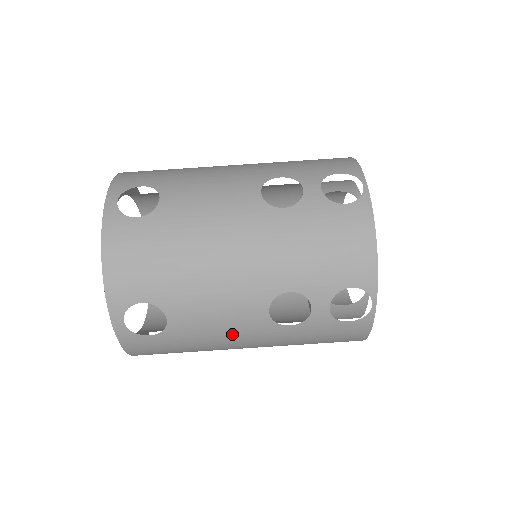
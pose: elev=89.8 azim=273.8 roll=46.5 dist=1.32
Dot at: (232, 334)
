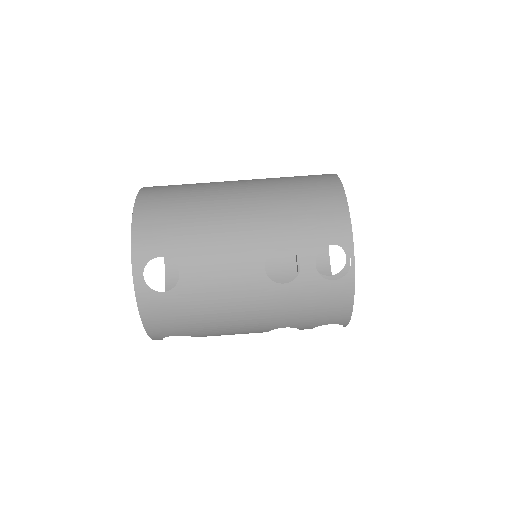
Dot at: occluded
